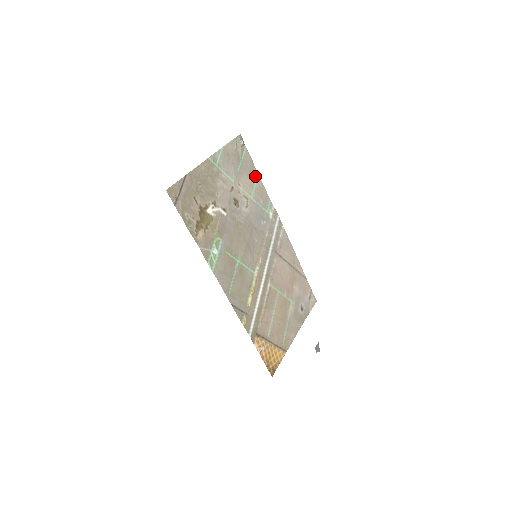
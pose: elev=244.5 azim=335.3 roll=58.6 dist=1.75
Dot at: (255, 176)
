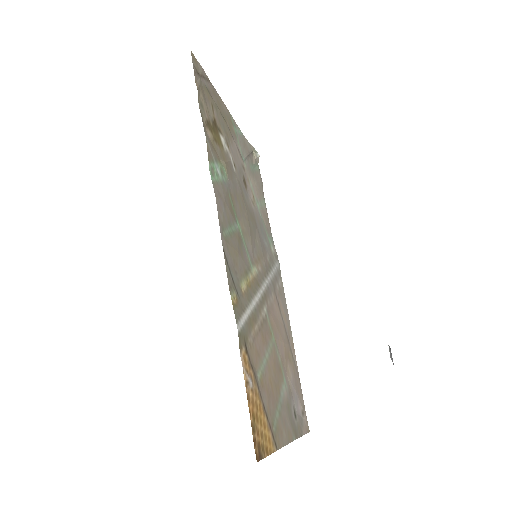
Dot at: (262, 198)
